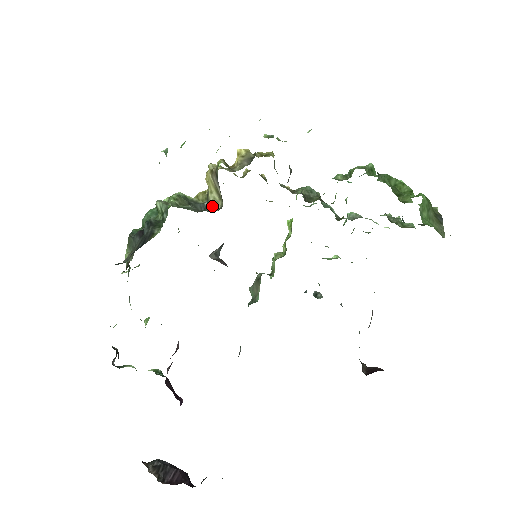
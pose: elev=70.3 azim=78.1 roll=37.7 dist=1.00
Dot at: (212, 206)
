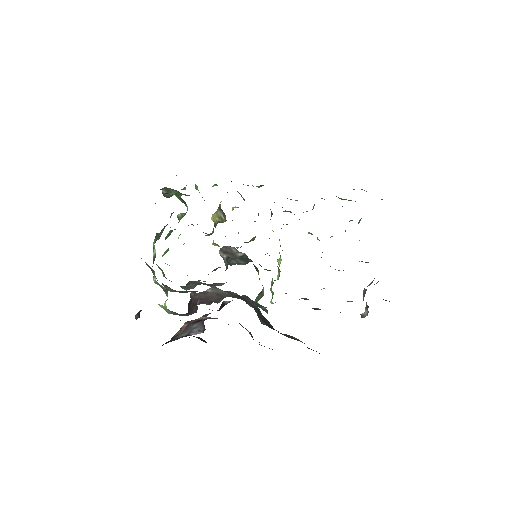
Dot at: (218, 222)
